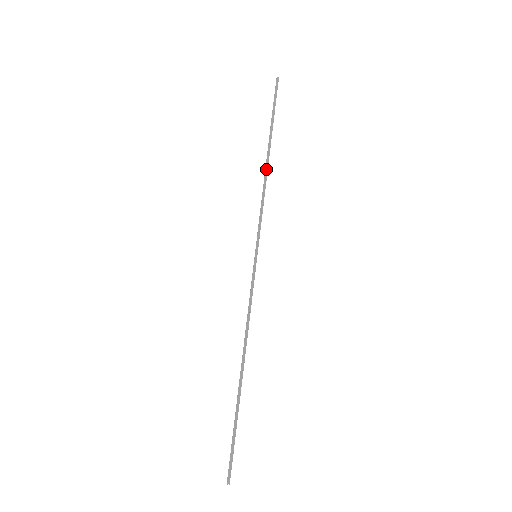
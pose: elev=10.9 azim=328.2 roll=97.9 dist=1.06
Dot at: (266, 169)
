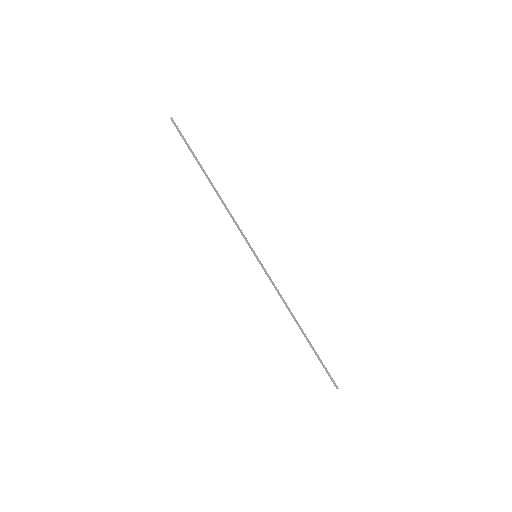
Dot at: (217, 194)
